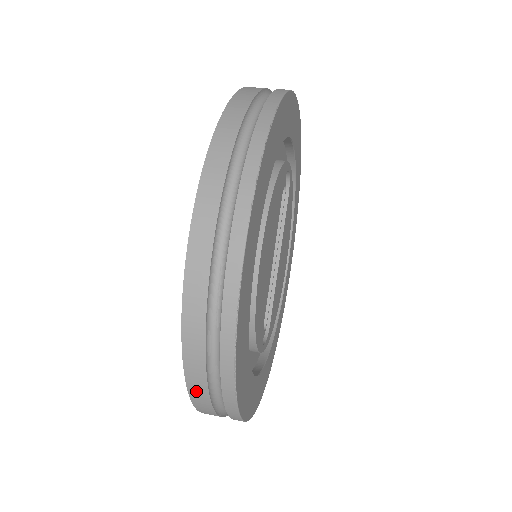
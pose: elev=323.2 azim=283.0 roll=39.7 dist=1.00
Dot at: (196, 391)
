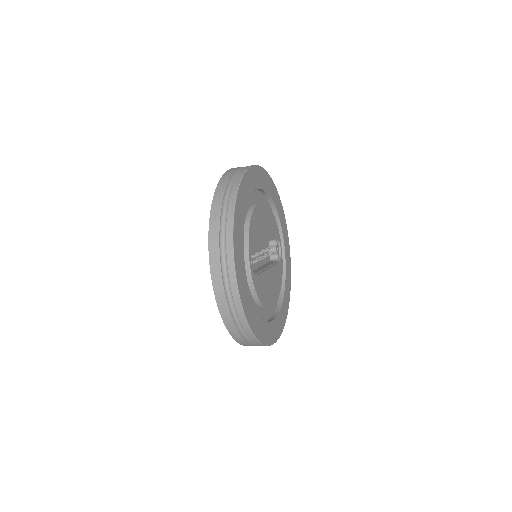
Dot at: (217, 198)
